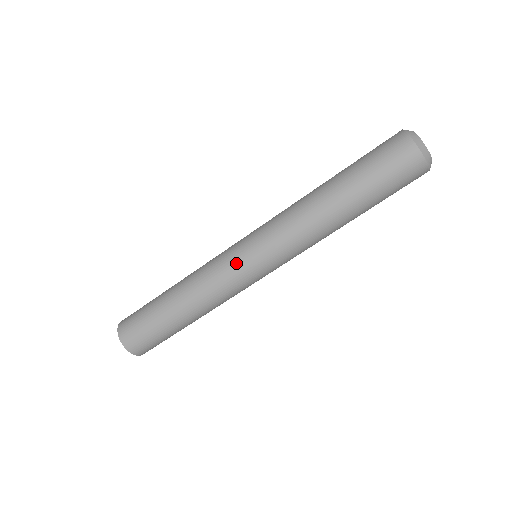
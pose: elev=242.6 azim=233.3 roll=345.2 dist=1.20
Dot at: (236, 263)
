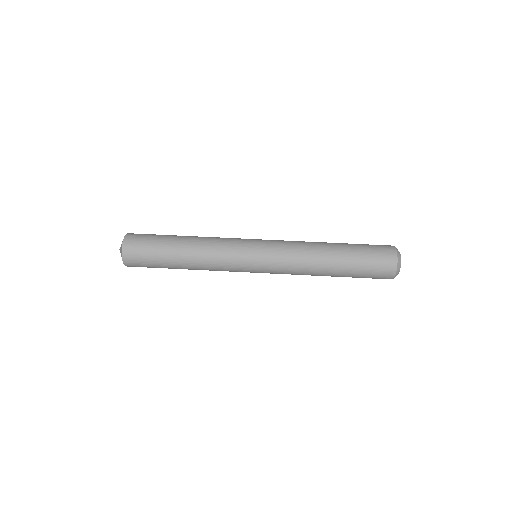
Dot at: occluded
